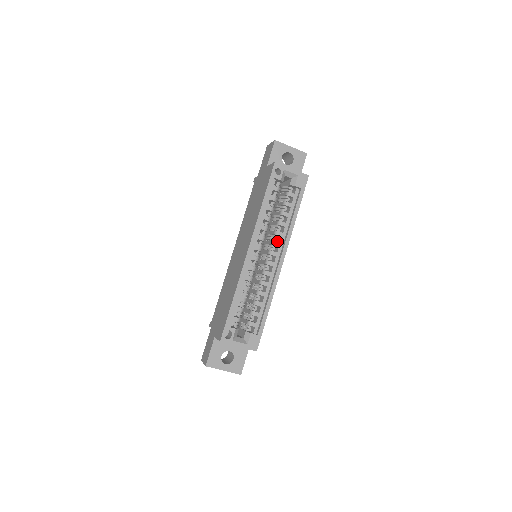
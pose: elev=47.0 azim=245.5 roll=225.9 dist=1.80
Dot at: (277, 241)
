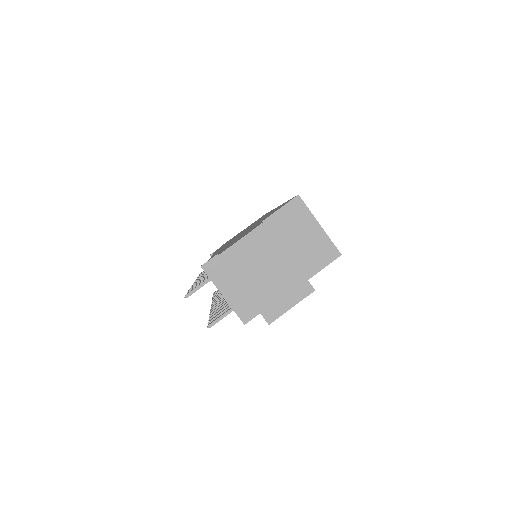
Dot at: occluded
